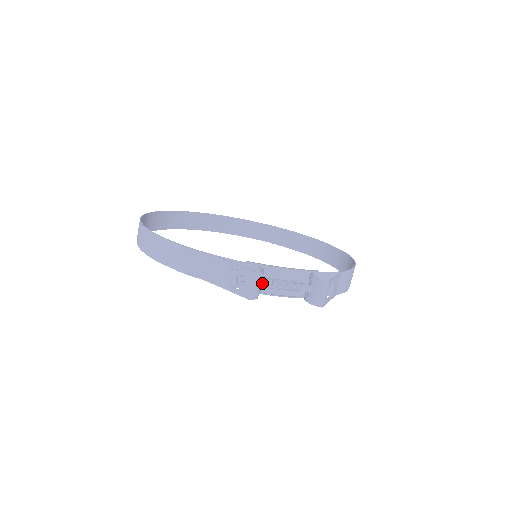
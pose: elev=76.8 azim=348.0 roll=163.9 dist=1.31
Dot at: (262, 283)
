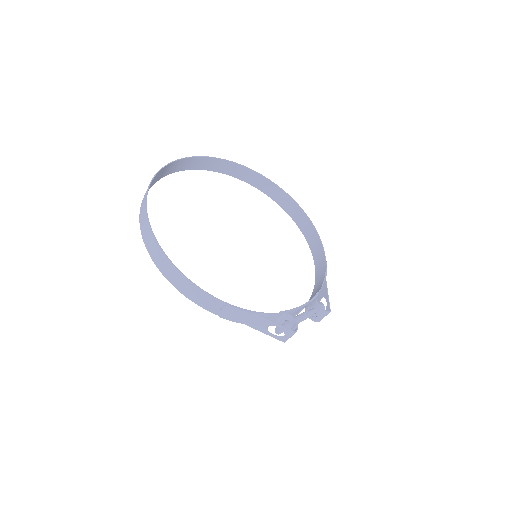
Dot at: (292, 327)
